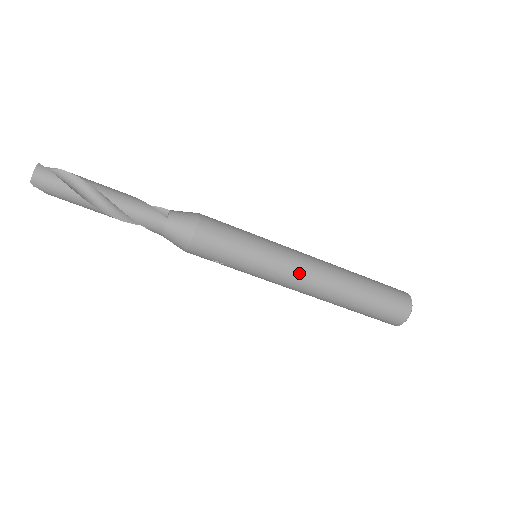
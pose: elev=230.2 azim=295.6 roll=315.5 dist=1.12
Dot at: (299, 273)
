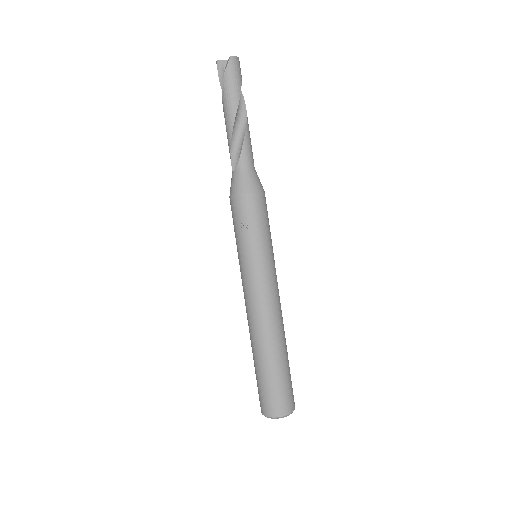
Dot at: (276, 293)
